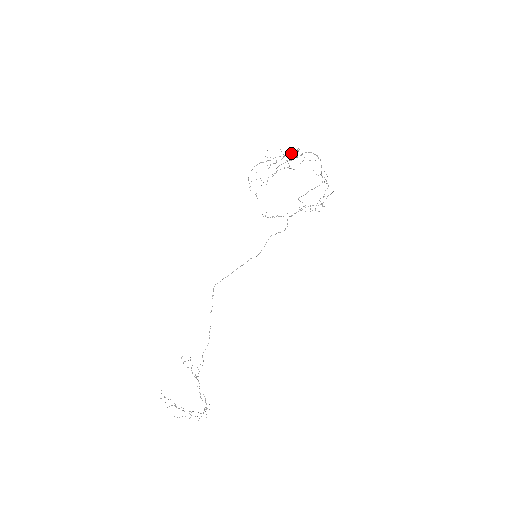
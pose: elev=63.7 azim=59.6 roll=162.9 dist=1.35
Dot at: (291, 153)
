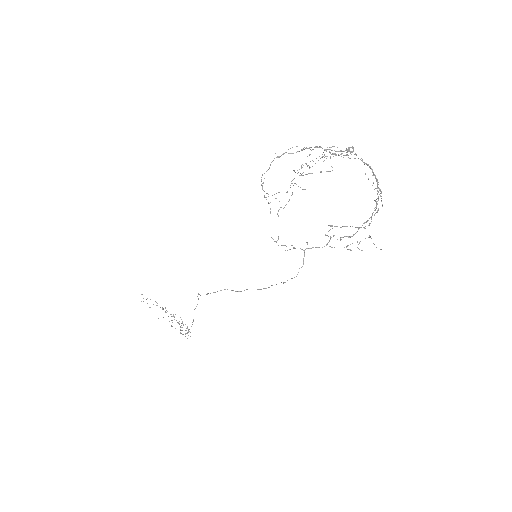
Dot at: (338, 151)
